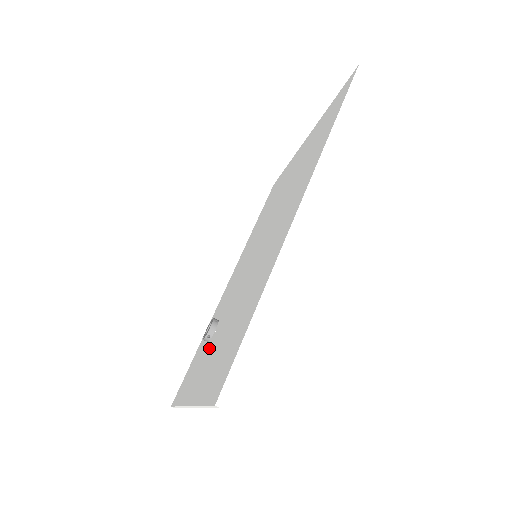
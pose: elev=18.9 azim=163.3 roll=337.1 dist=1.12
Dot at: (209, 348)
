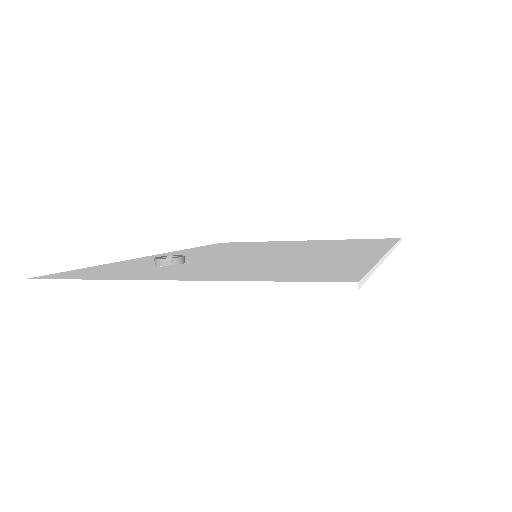
Dot at: (184, 267)
